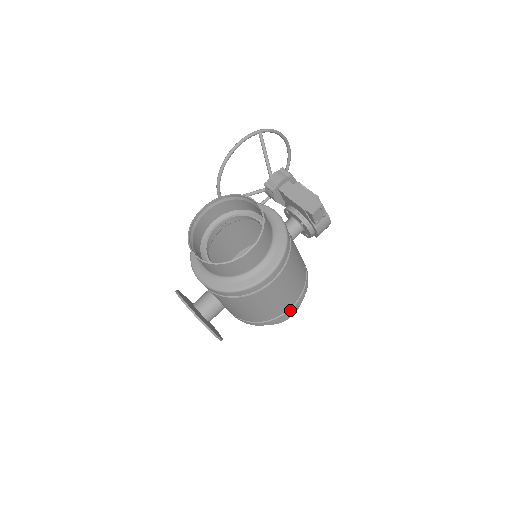
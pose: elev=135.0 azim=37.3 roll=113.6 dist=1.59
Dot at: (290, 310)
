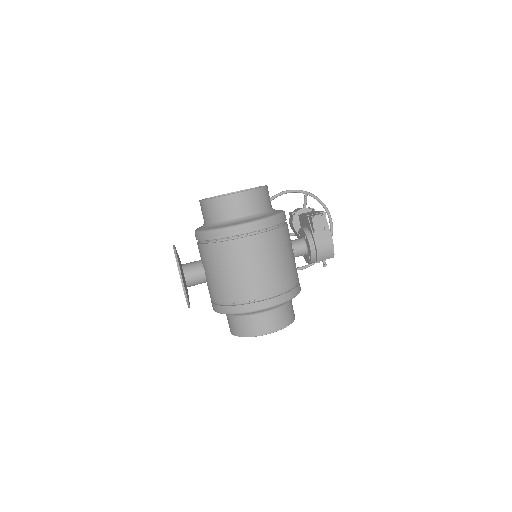
Dot at: (262, 301)
